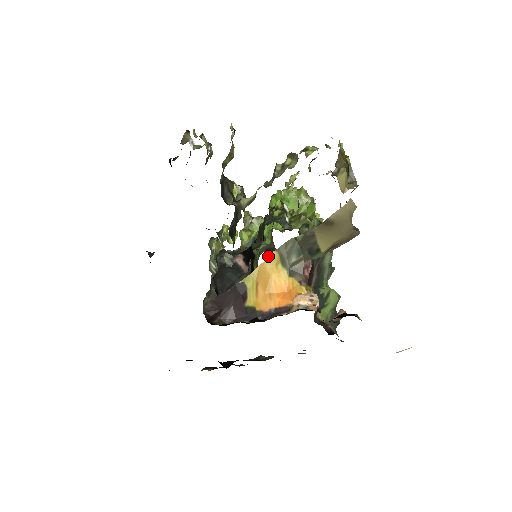
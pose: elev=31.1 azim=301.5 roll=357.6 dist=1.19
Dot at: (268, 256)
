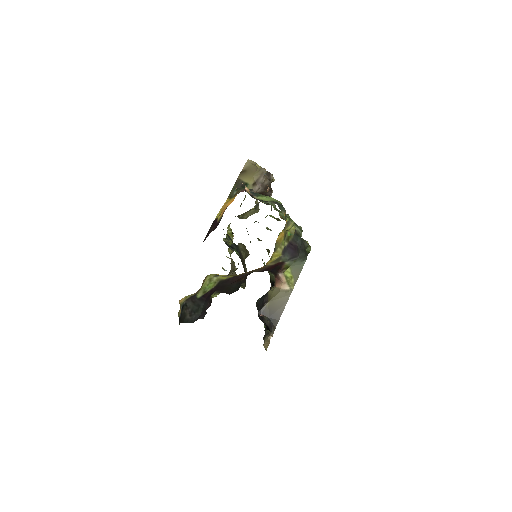
Dot at: (225, 203)
